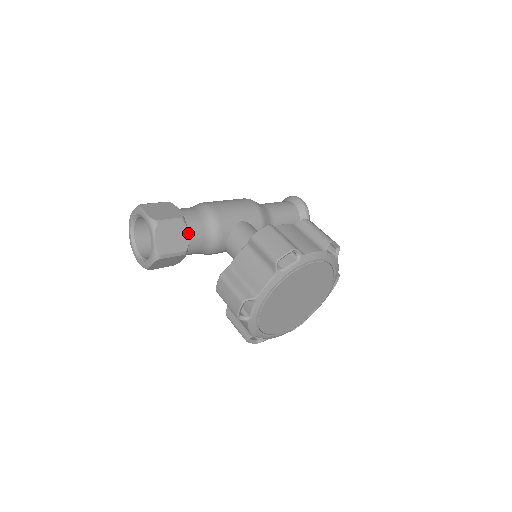
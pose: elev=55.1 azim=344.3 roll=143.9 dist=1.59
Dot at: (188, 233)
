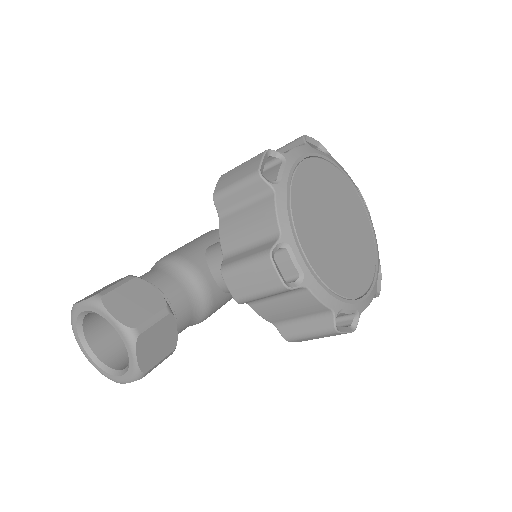
Dot at: occluded
